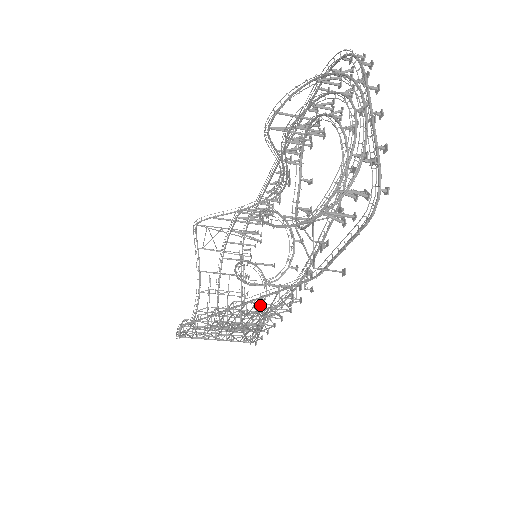
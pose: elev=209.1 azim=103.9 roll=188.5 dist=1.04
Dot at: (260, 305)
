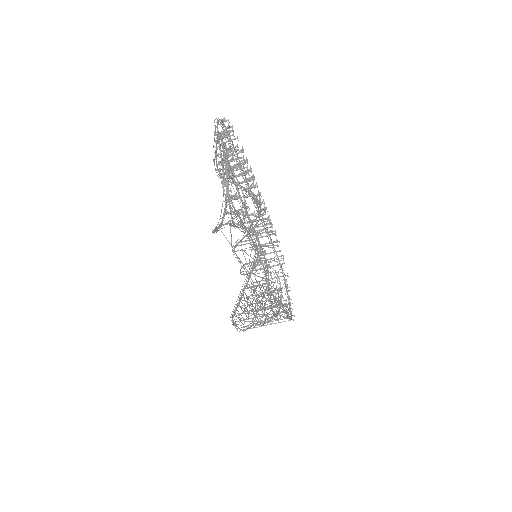
Dot at: (262, 286)
